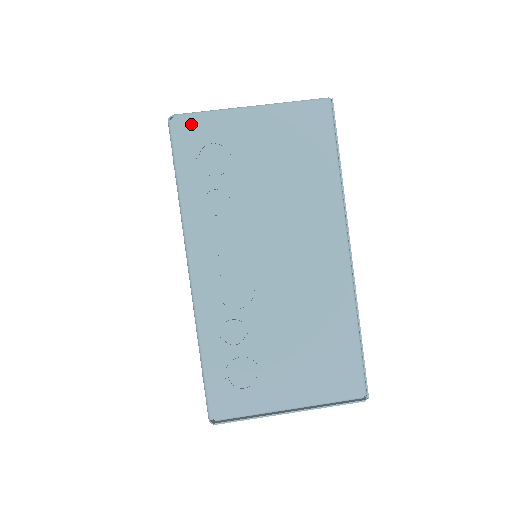
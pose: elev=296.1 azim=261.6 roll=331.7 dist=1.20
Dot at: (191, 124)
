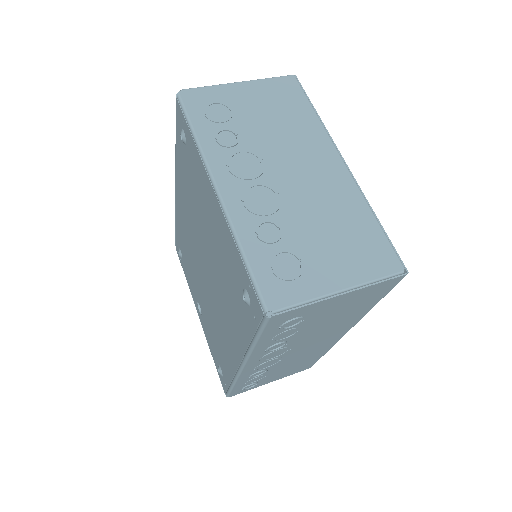
Dot at: (195, 94)
